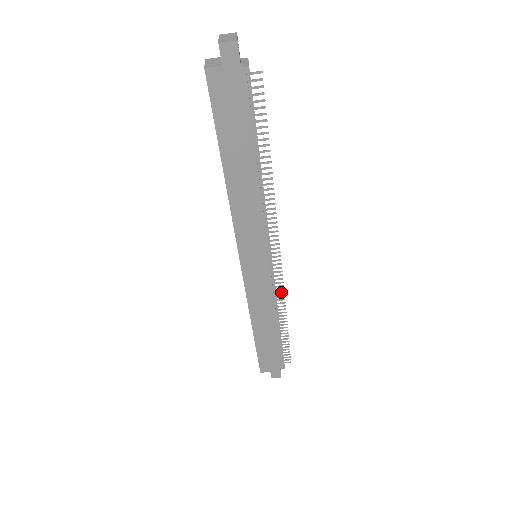
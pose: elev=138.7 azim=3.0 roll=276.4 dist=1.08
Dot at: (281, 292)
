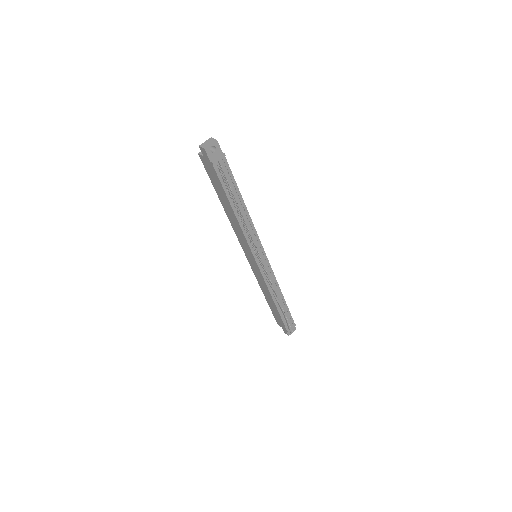
Dot at: occluded
